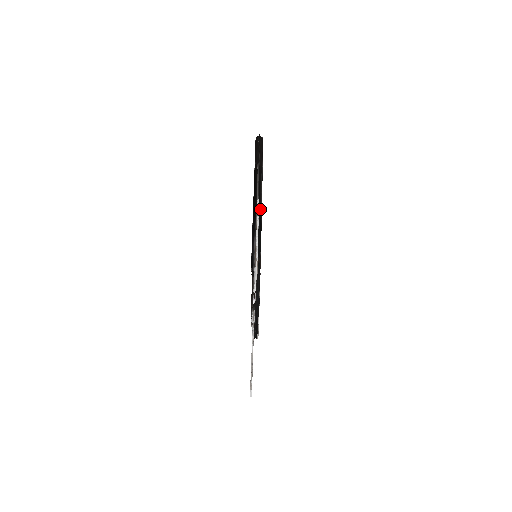
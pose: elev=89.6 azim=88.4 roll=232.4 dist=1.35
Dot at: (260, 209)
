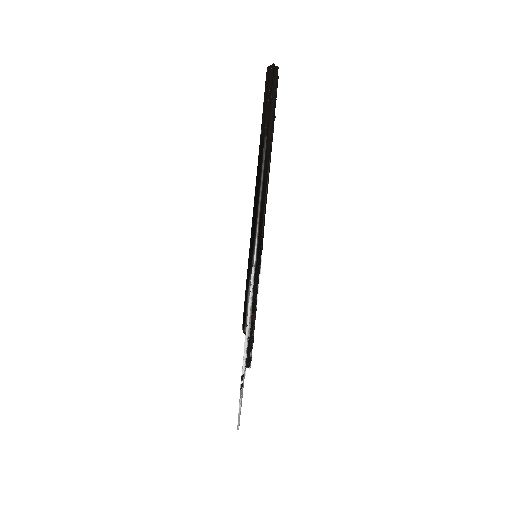
Dot at: (261, 228)
